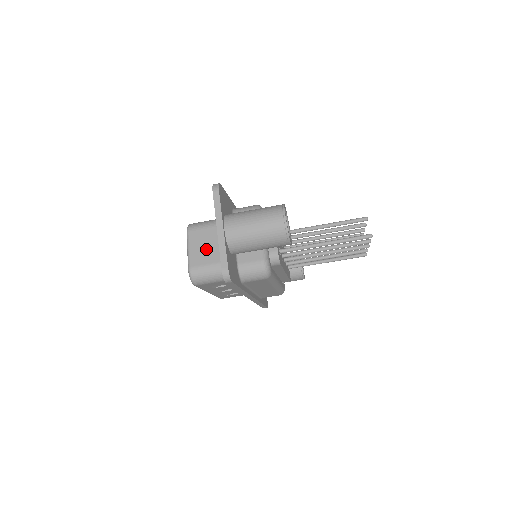
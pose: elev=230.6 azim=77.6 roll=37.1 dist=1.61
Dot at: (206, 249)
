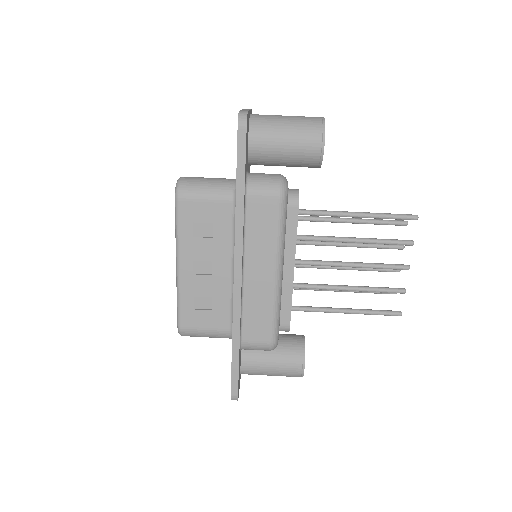
Dot at: occluded
